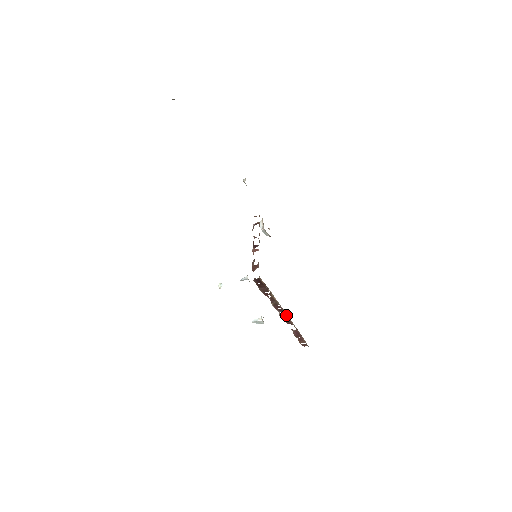
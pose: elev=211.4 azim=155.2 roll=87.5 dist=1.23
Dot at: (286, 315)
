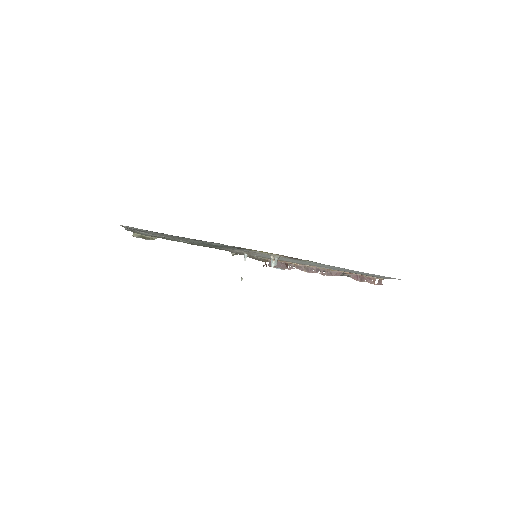
Dot at: (326, 270)
